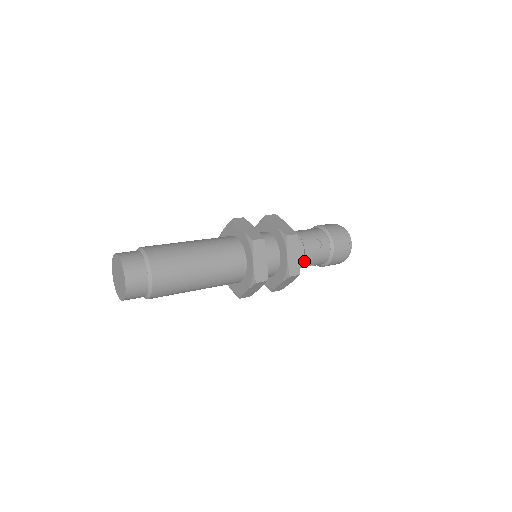
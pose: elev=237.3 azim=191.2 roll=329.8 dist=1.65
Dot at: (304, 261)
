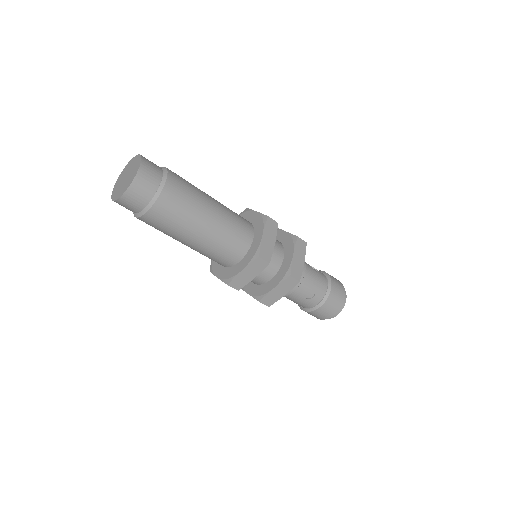
Dot at: occluded
